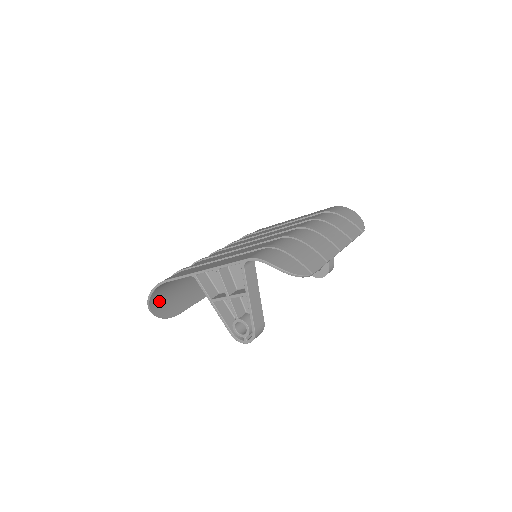
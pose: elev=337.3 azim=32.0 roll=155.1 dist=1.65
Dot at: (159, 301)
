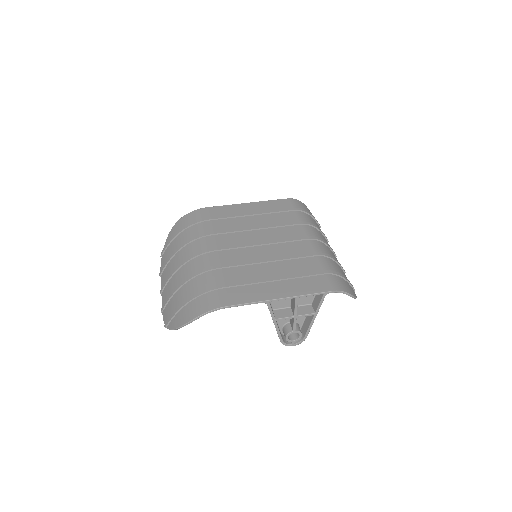
Dot at: (182, 316)
